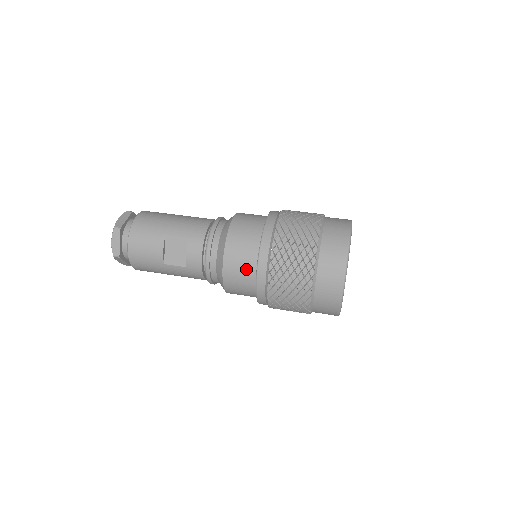
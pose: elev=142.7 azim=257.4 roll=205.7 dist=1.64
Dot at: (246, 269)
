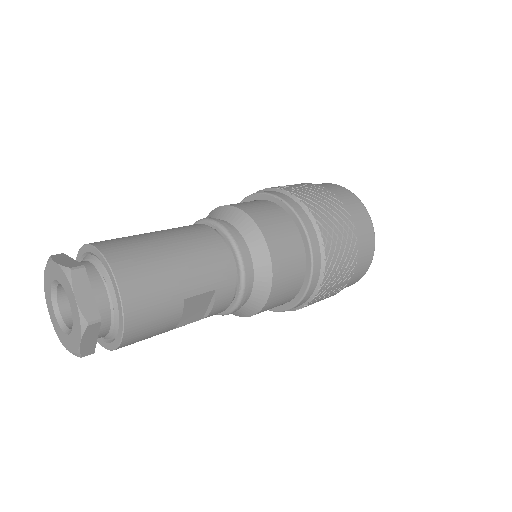
Dot at: (286, 299)
